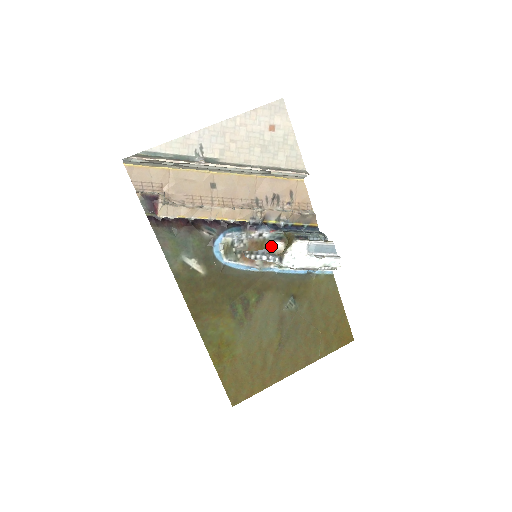
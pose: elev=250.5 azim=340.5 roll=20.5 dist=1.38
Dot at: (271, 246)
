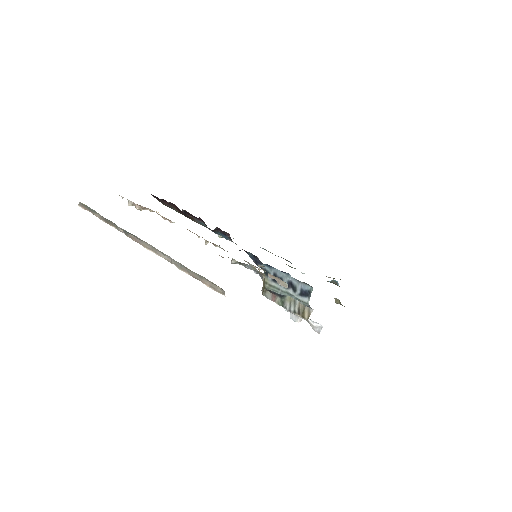
Dot at: occluded
